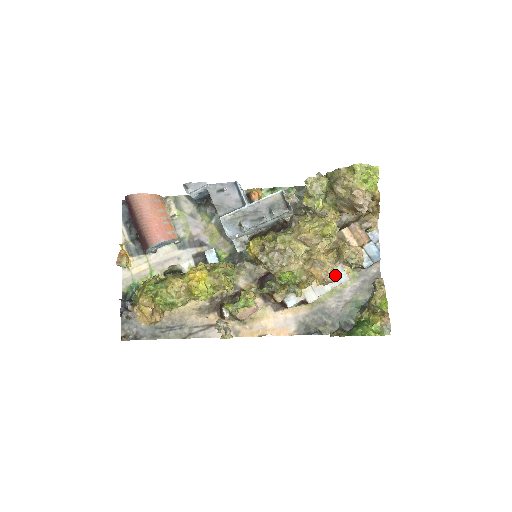
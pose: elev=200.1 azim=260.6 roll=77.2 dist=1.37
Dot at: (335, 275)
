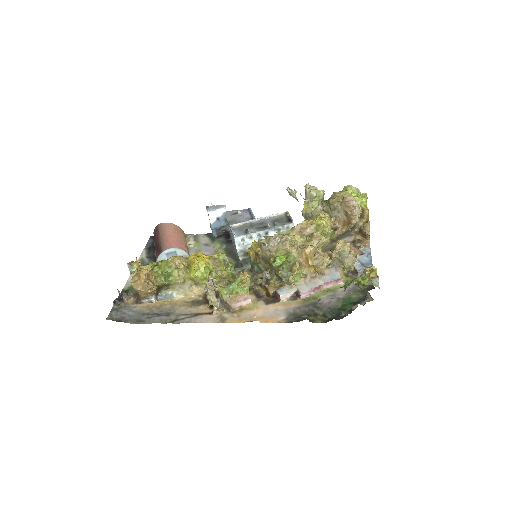
Dot at: (328, 274)
